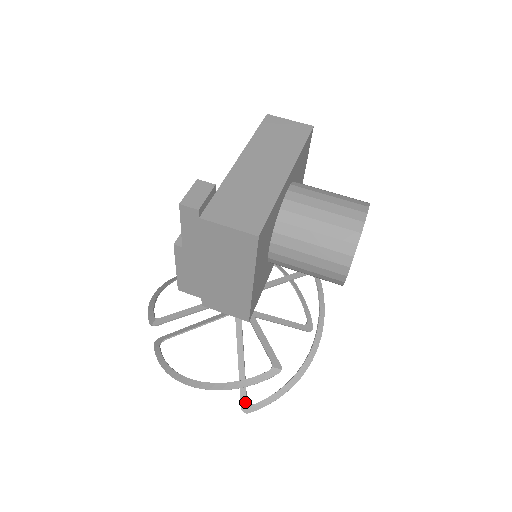
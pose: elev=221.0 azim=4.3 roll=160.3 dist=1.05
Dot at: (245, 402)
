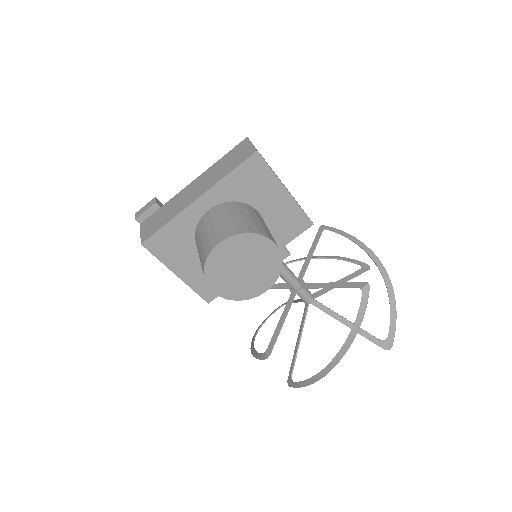
Dot at: (290, 376)
